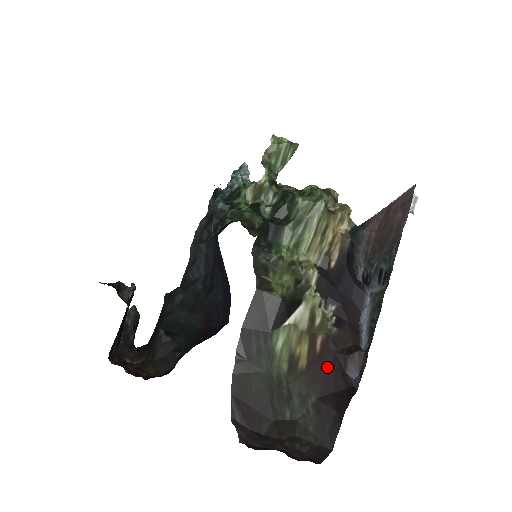
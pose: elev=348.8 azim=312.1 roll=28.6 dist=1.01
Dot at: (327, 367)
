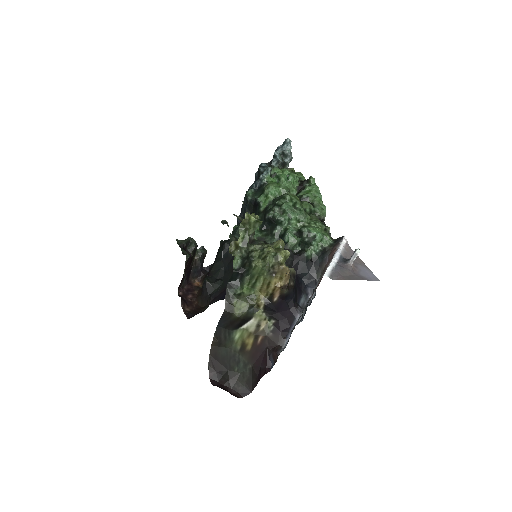
Dot at: (261, 353)
